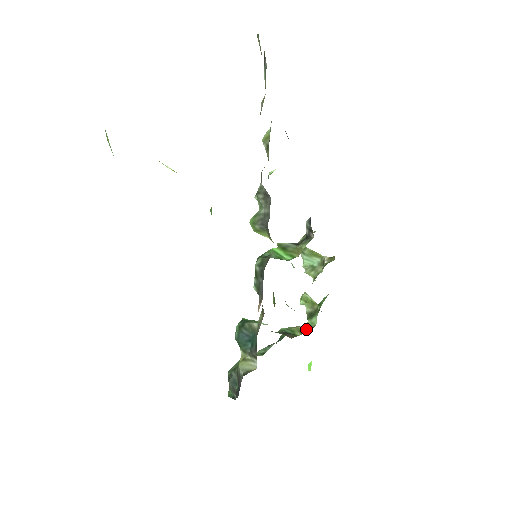
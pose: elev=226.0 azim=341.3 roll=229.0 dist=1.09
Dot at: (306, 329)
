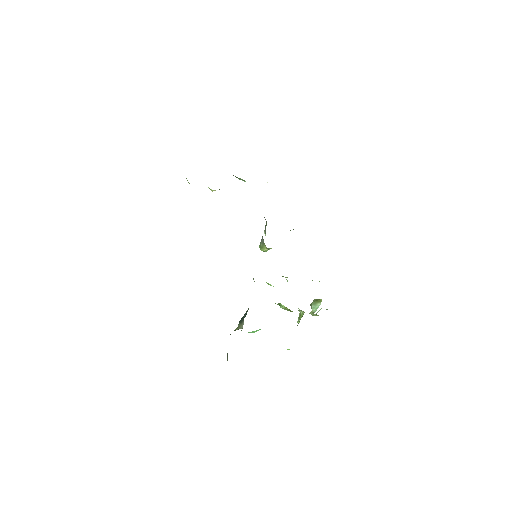
Dot at: occluded
